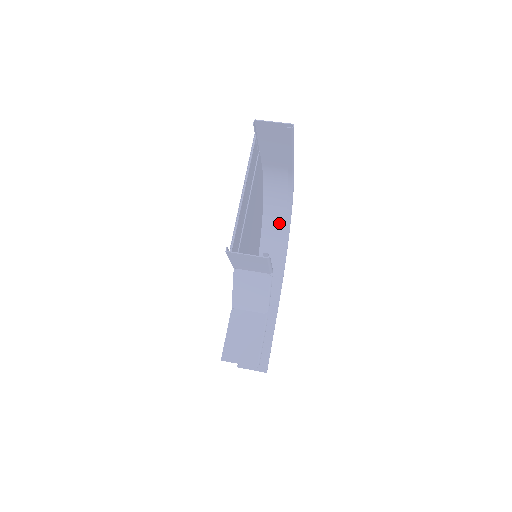
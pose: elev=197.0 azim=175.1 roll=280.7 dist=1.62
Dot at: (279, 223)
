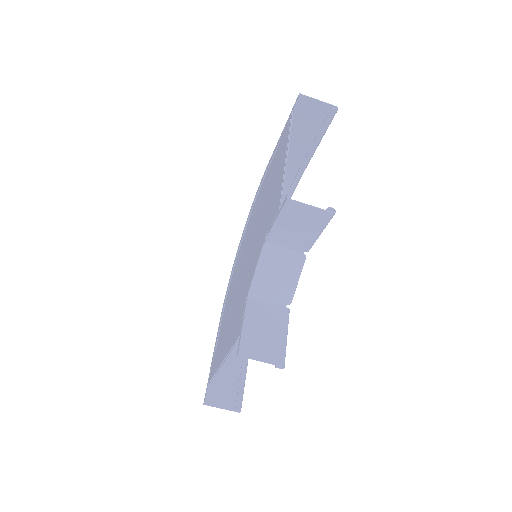
Dot at: occluded
